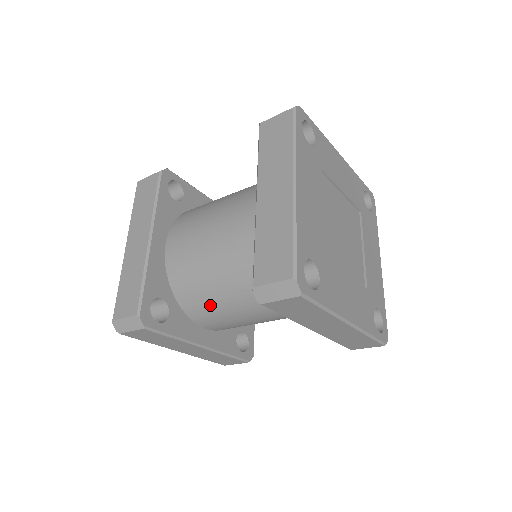
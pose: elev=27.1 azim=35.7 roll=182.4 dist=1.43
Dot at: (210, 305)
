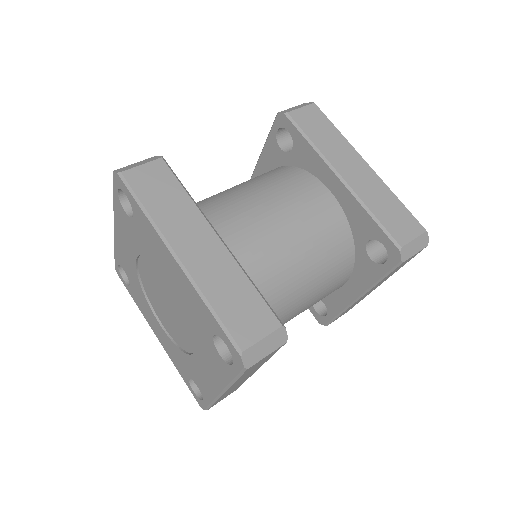
Dot at: (282, 306)
